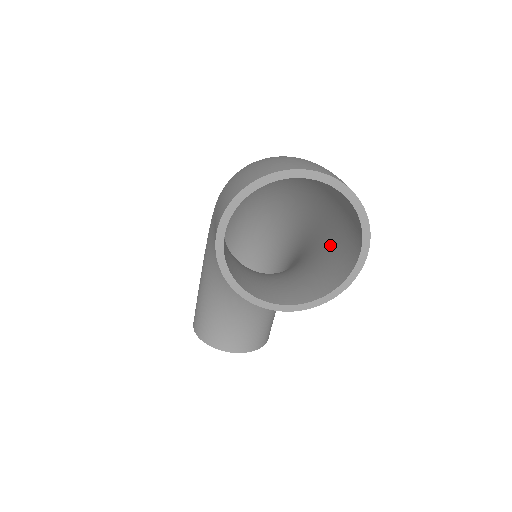
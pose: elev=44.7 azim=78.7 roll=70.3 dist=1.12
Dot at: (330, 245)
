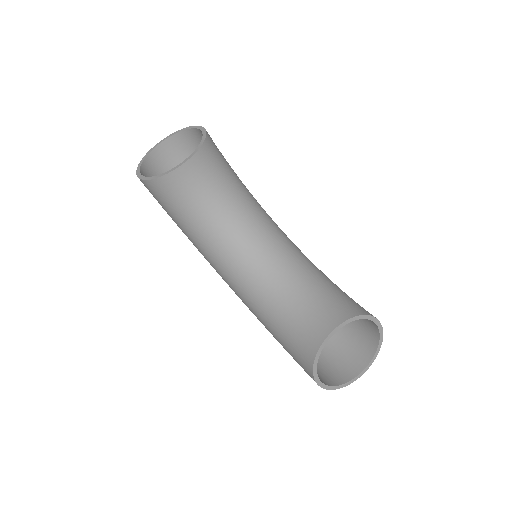
Dot at: occluded
